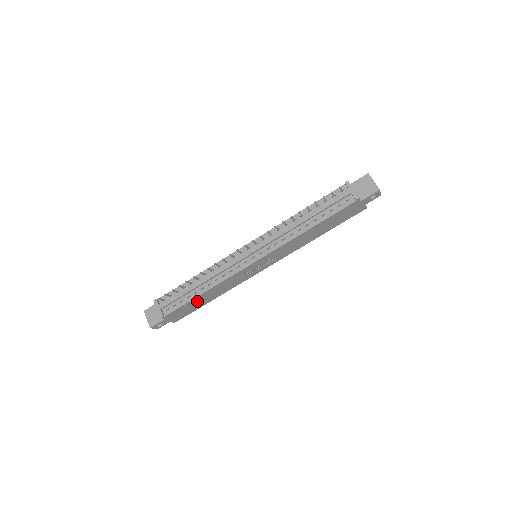
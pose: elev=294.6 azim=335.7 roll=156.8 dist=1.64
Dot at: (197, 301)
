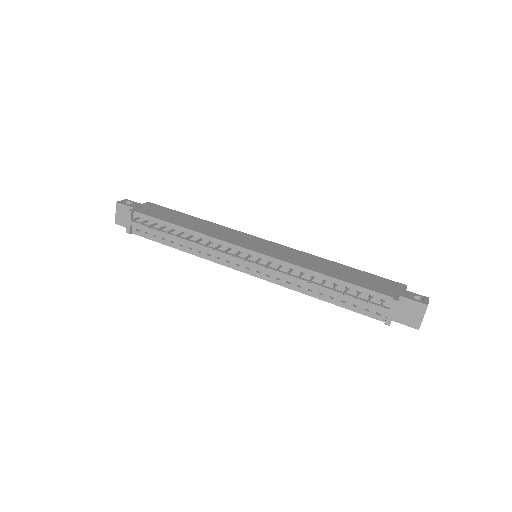
Dot at: occluded
